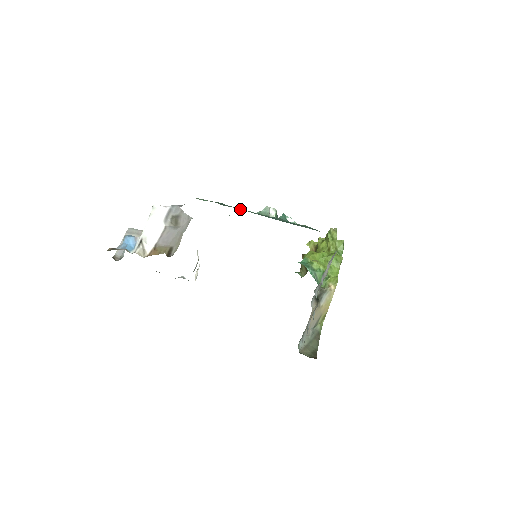
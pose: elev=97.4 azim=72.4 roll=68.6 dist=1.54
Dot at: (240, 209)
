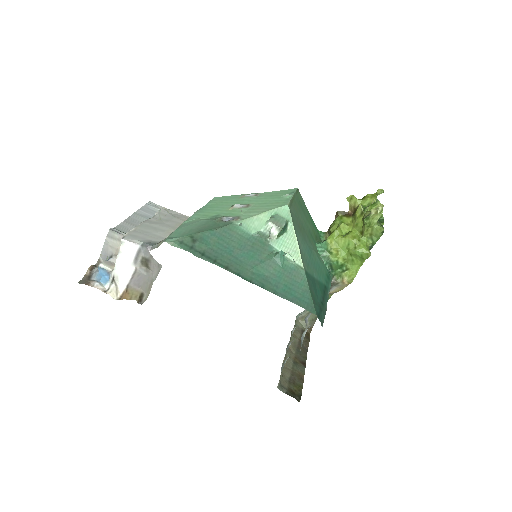
Dot at: (222, 253)
